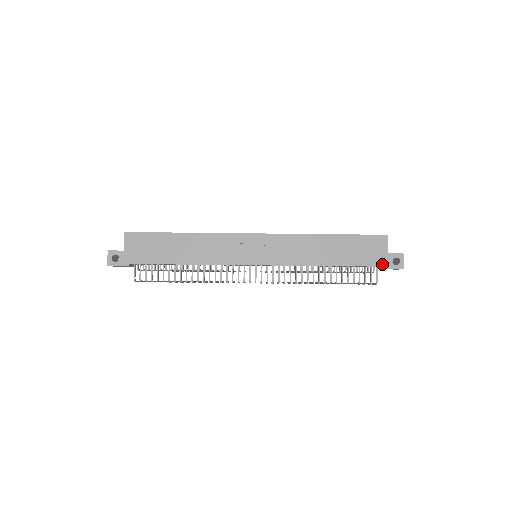
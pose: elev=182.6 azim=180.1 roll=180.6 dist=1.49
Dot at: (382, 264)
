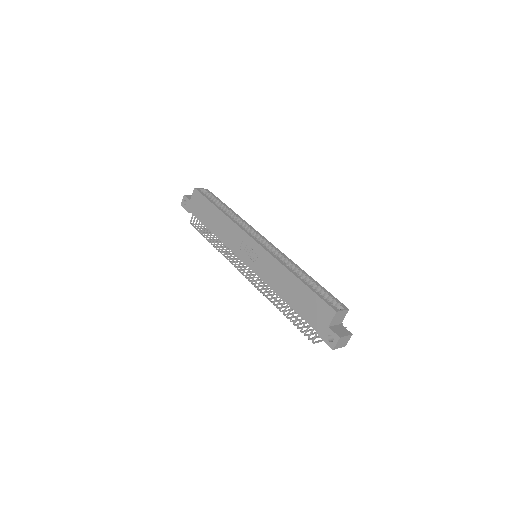
Dot at: (319, 331)
